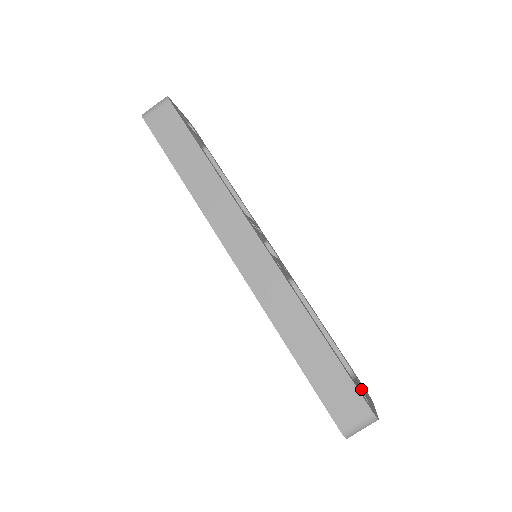
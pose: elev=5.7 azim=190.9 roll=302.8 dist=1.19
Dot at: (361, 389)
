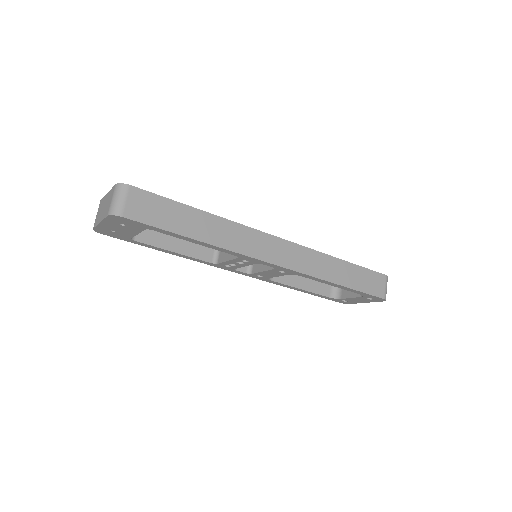
Dot at: occluded
